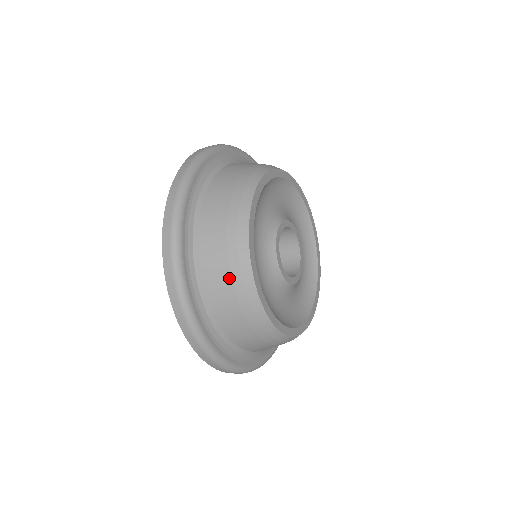
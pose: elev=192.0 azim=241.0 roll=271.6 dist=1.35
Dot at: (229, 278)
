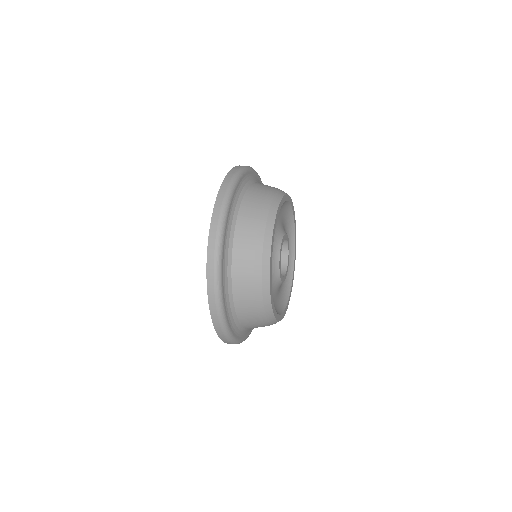
Dot at: (257, 316)
